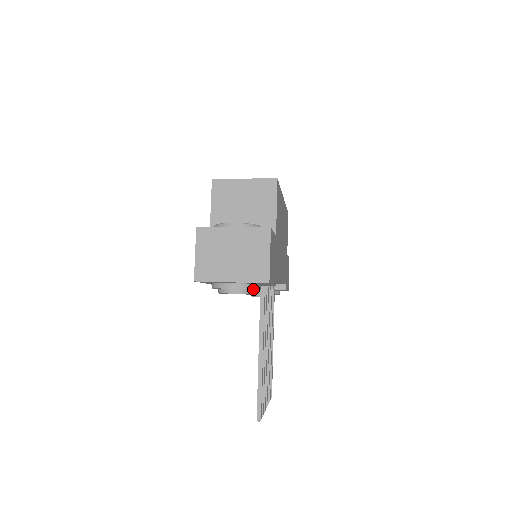
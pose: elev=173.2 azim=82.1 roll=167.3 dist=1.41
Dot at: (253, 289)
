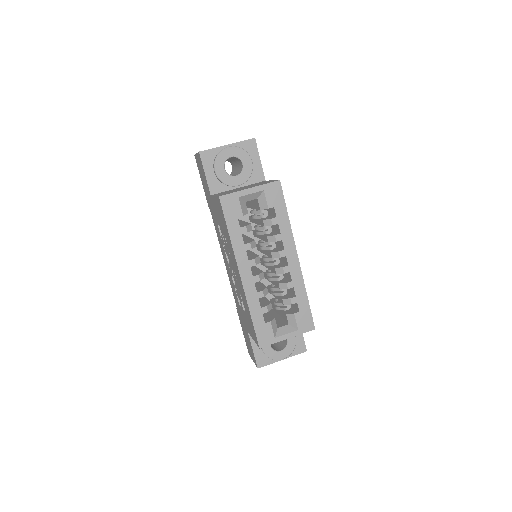
Dot at: occluded
